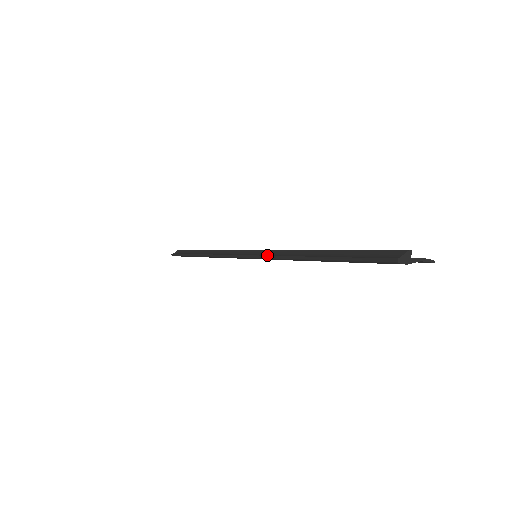
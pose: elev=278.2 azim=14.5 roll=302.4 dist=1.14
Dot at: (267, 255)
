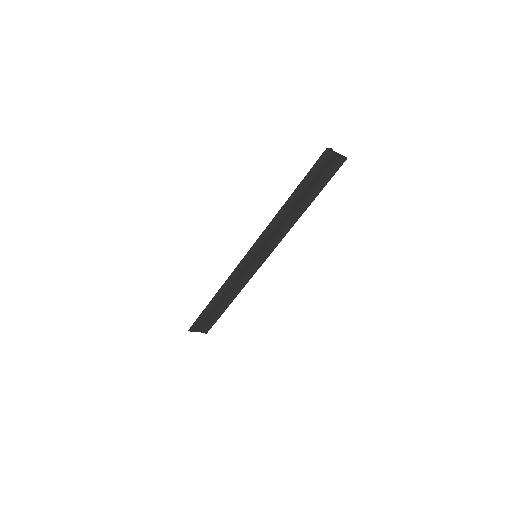
Dot at: (263, 237)
